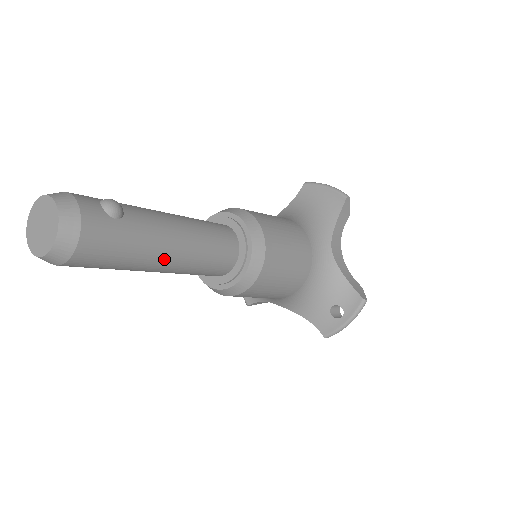
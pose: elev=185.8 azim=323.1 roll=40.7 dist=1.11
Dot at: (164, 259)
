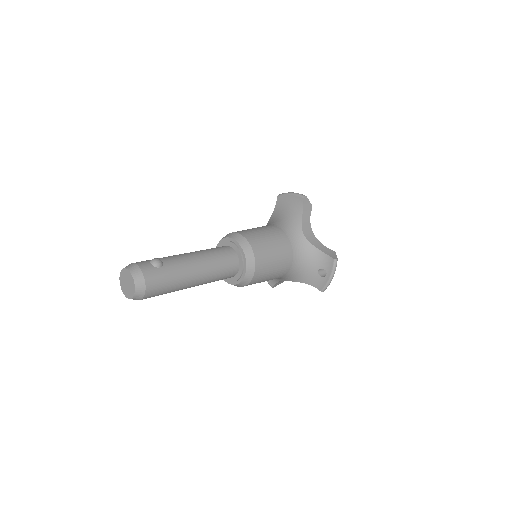
Dot at: (193, 279)
